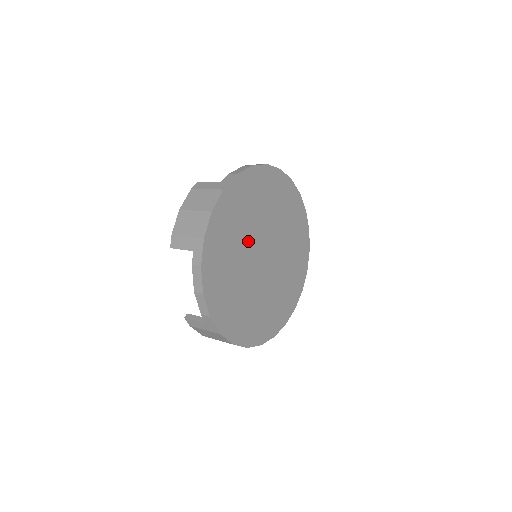
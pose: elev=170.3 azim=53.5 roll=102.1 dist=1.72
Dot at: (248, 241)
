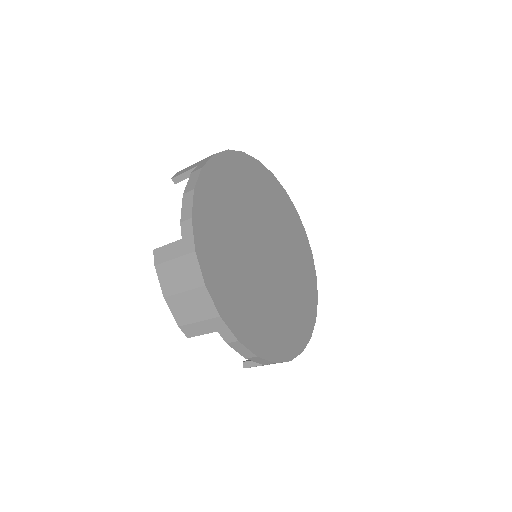
Dot at: (253, 217)
